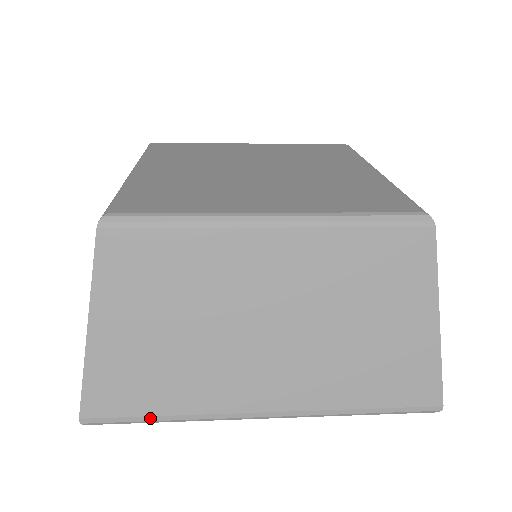
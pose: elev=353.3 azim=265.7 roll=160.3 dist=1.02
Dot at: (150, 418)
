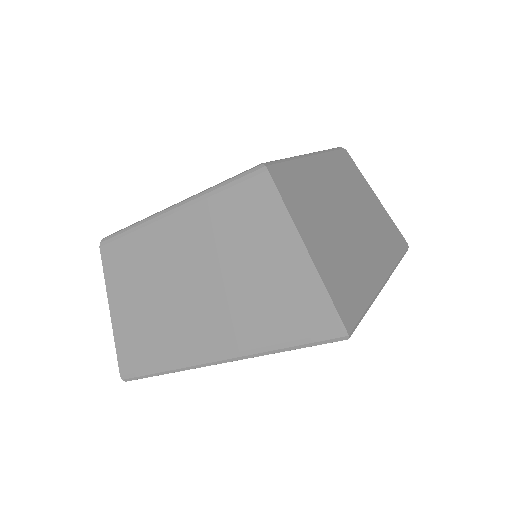
Dot at: (364, 308)
